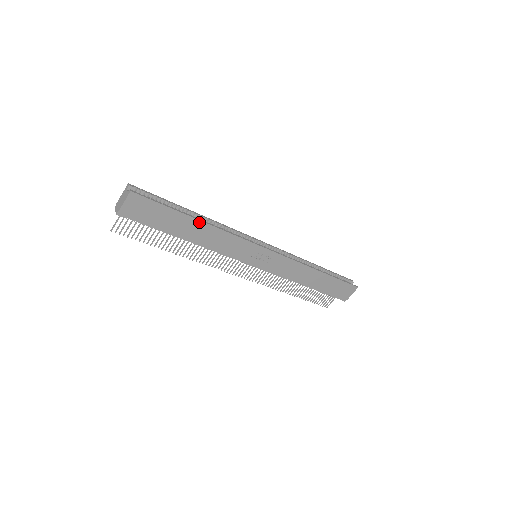
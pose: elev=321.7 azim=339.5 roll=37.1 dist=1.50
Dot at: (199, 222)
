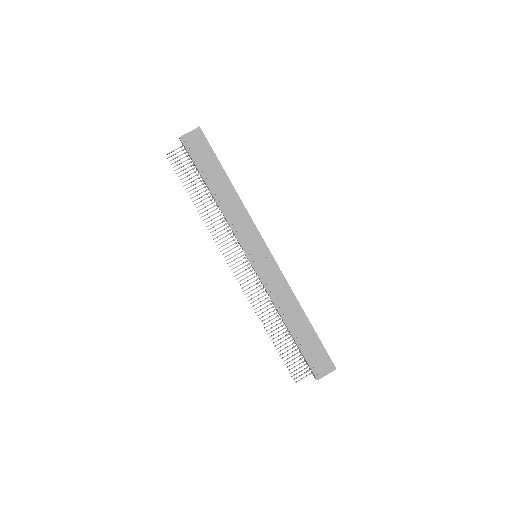
Dot at: (230, 183)
